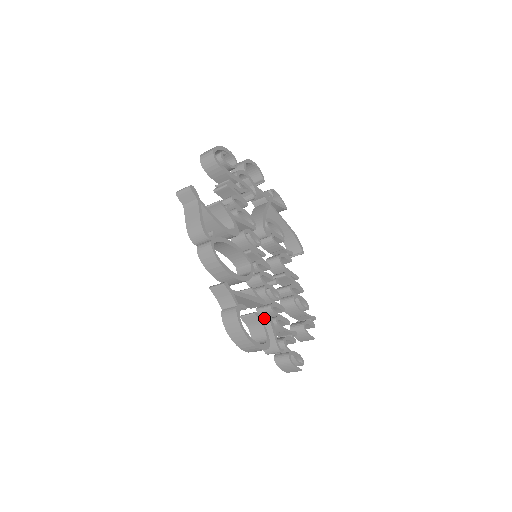
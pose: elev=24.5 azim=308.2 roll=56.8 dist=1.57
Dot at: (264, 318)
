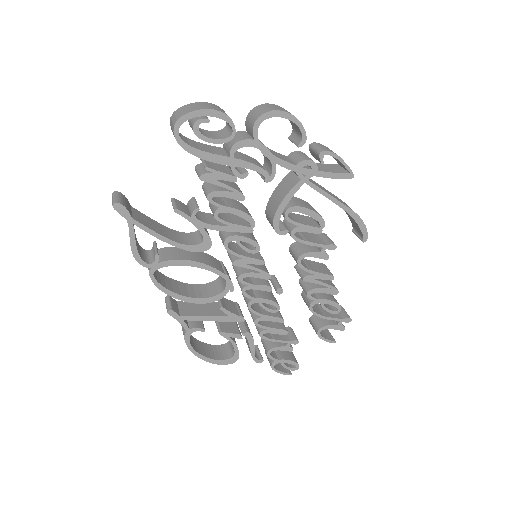
Dot at: (236, 335)
